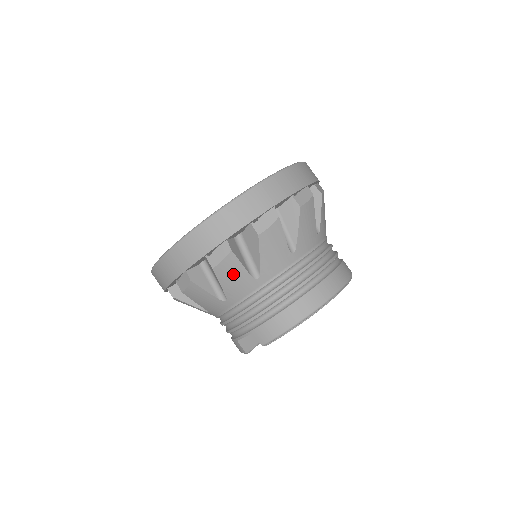
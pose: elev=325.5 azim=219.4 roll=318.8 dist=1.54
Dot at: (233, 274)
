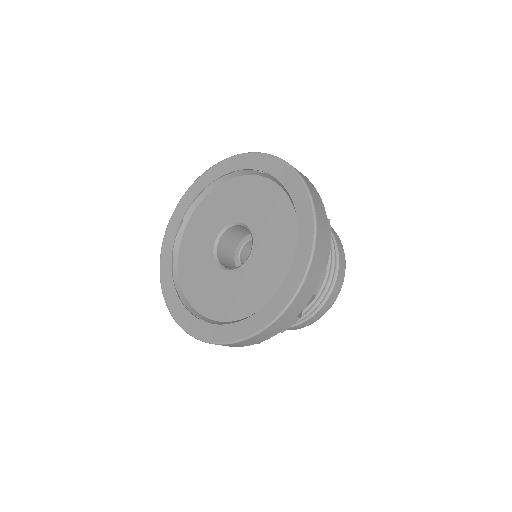
Dot at: occluded
